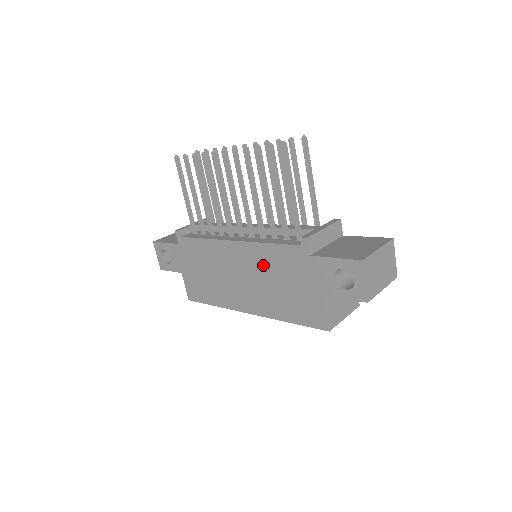
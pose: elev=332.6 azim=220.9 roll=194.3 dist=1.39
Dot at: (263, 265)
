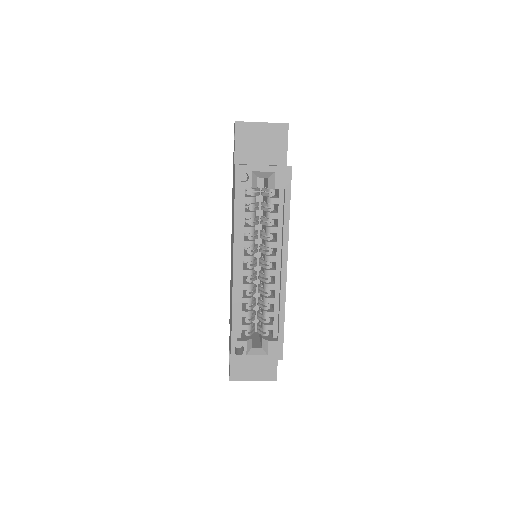
Dot at: occluded
